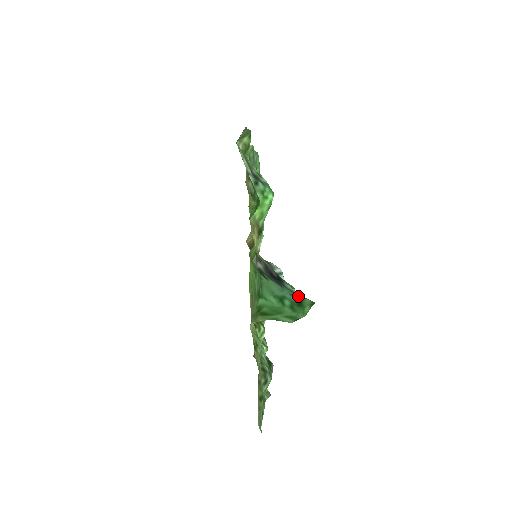
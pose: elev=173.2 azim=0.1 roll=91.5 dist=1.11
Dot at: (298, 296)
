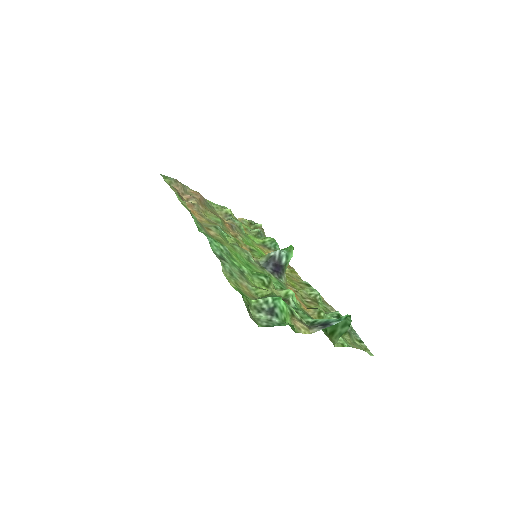
Dot at: (340, 318)
